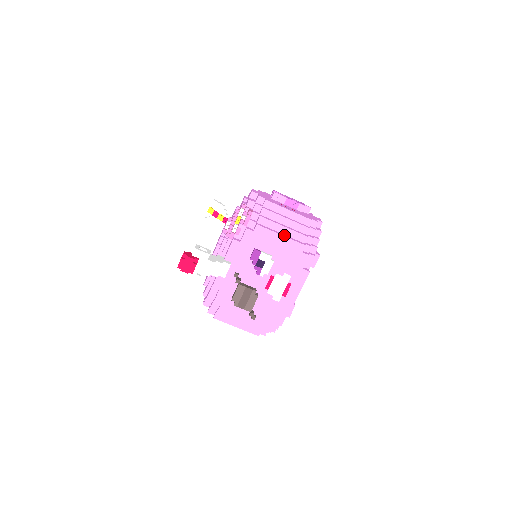
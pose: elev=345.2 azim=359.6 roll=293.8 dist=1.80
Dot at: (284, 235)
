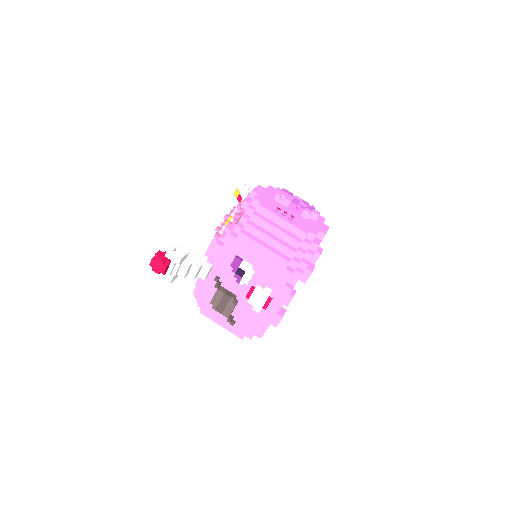
Dot at: (269, 247)
